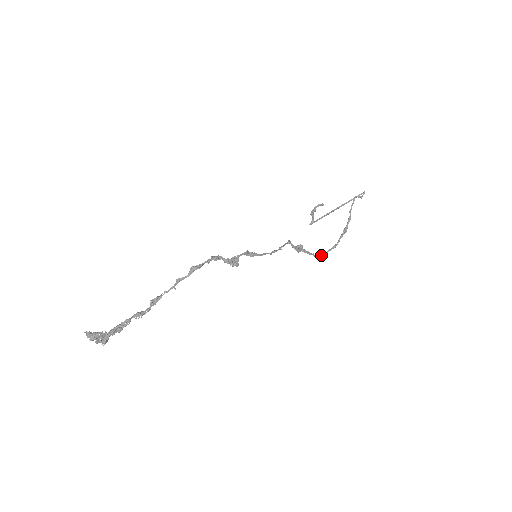
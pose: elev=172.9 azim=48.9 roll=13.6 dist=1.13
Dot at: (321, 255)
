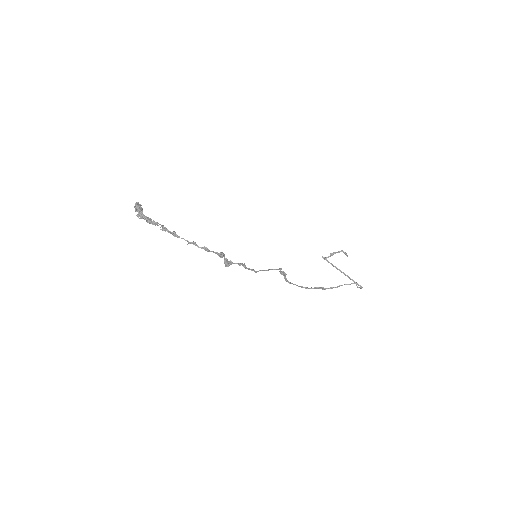
Dot at: (293, 284)
